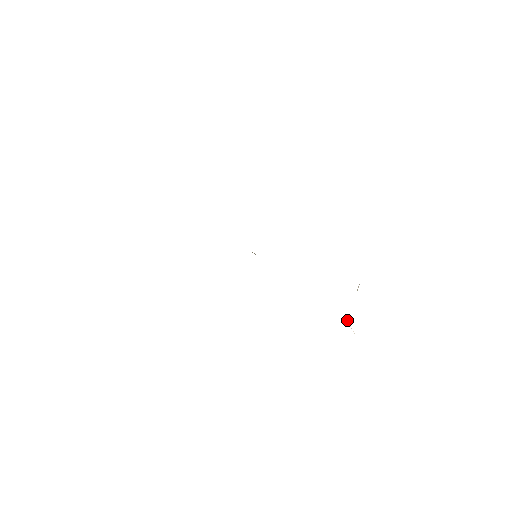
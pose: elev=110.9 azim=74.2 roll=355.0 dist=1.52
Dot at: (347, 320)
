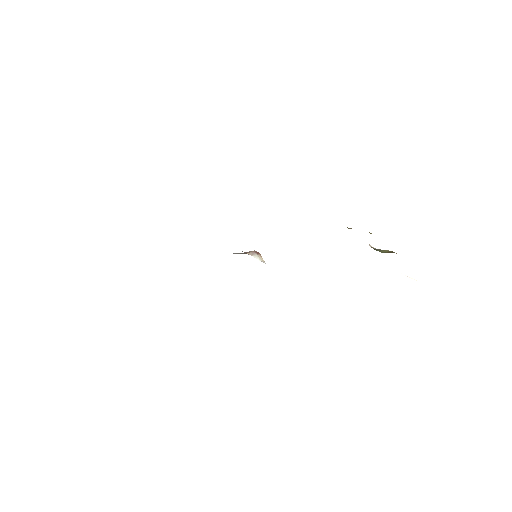
Dot at: occluded
